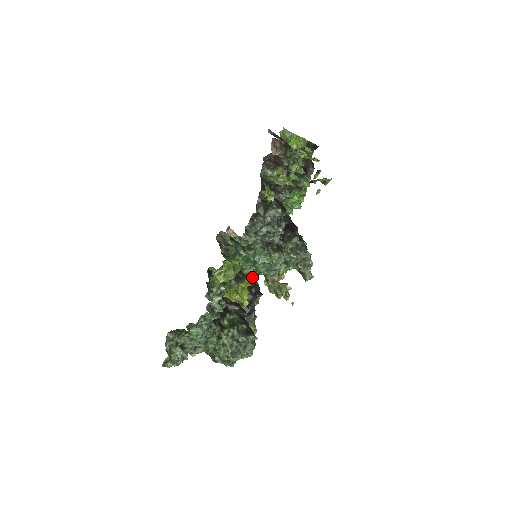
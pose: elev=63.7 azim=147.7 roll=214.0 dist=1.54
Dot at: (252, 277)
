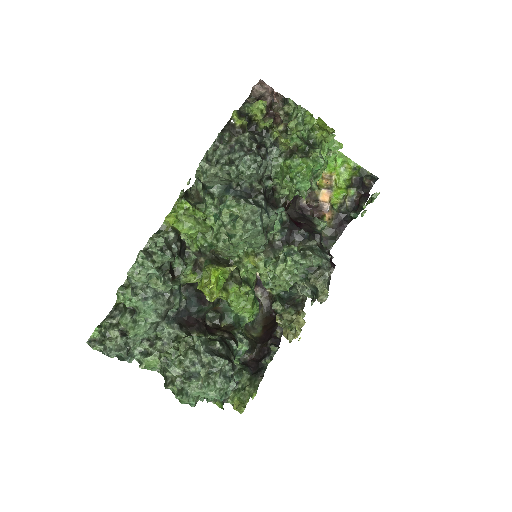
Dot at: (275, 329)
